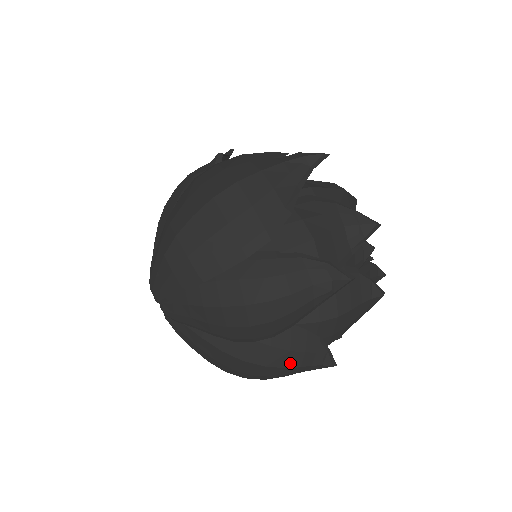
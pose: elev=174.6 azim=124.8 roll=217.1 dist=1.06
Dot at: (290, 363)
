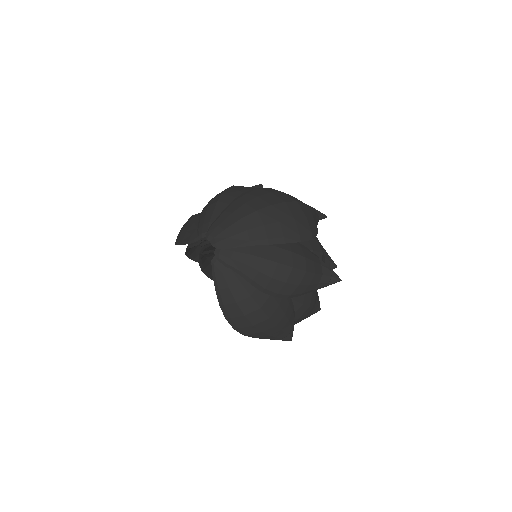
Dot at: (280, 323)
